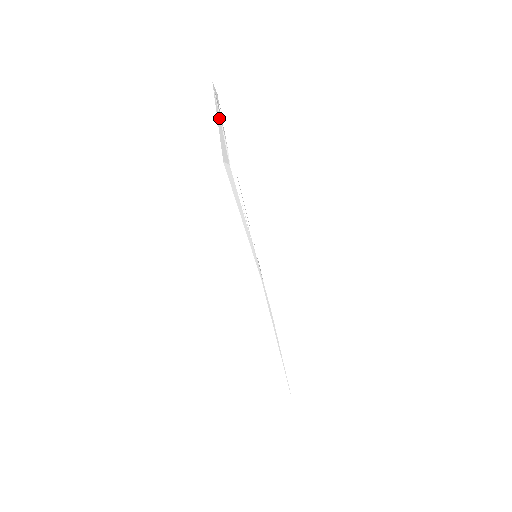
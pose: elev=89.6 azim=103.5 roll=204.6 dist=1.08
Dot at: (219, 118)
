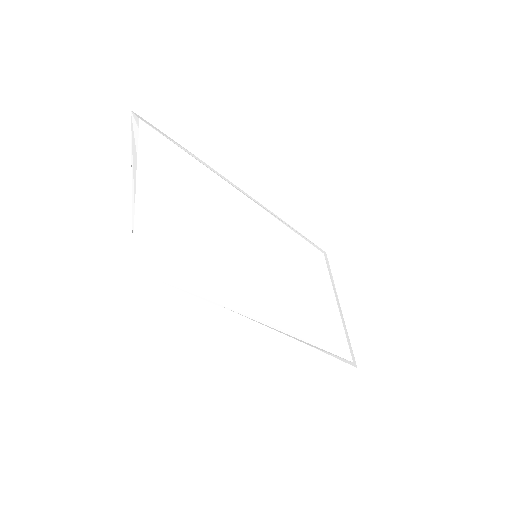
Dot at: (129, 183)
